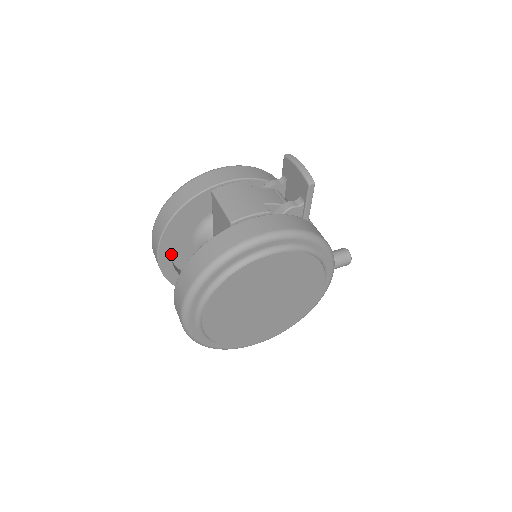
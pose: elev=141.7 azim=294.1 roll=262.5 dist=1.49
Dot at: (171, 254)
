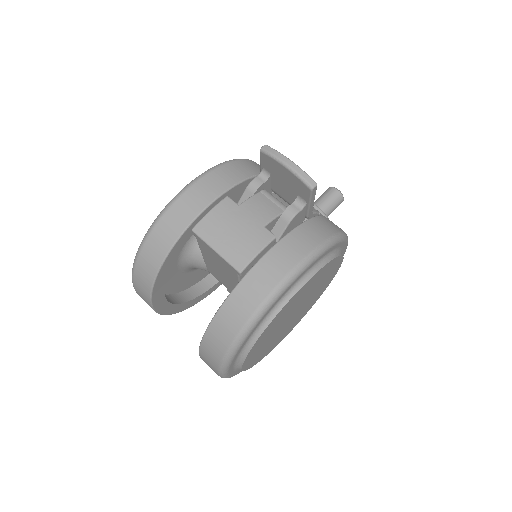
Dot at: occluded
